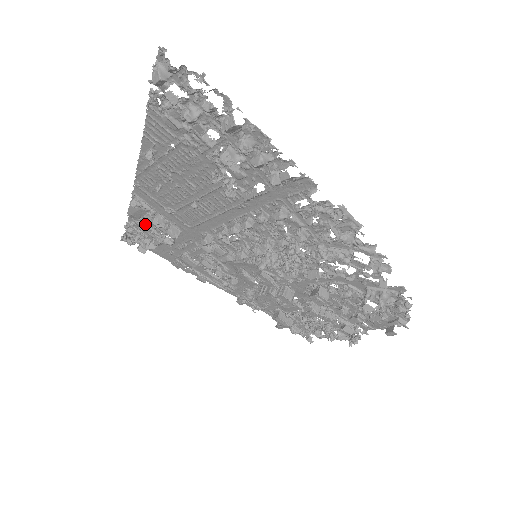
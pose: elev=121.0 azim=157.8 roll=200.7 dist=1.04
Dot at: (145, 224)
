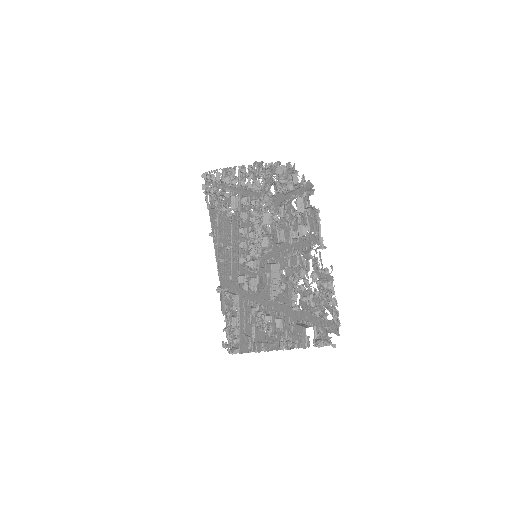
Dot at: occluded
